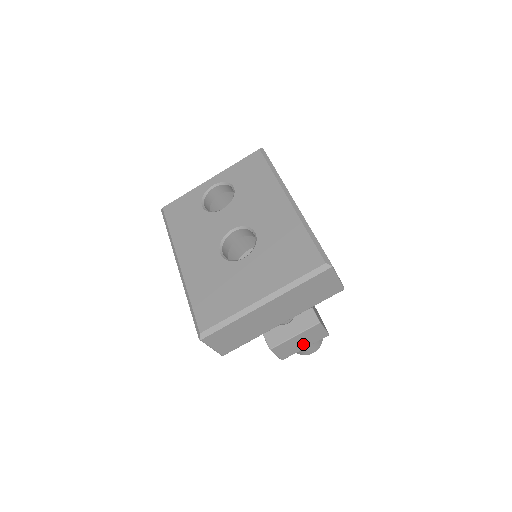
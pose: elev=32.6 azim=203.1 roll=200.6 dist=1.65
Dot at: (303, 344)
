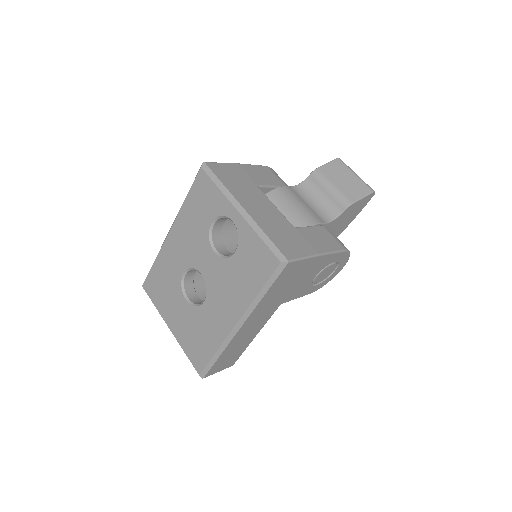
Dot at: occluded
